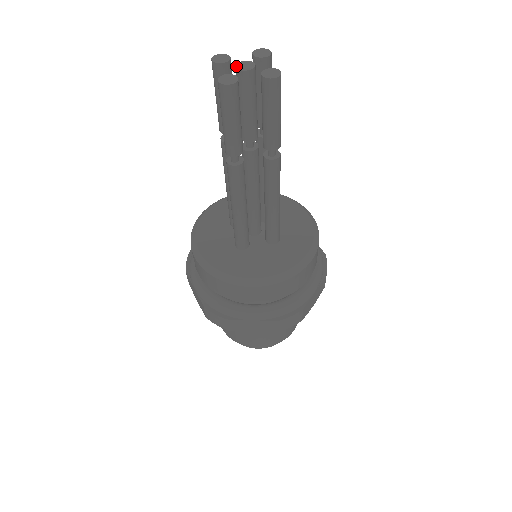
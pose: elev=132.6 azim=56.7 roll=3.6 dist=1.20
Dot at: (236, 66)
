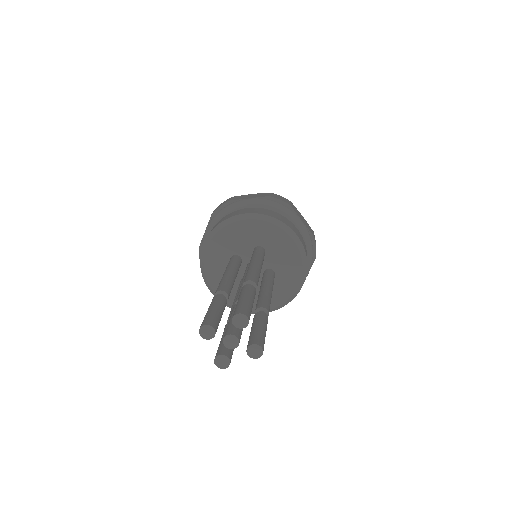
Dot at: occluded
